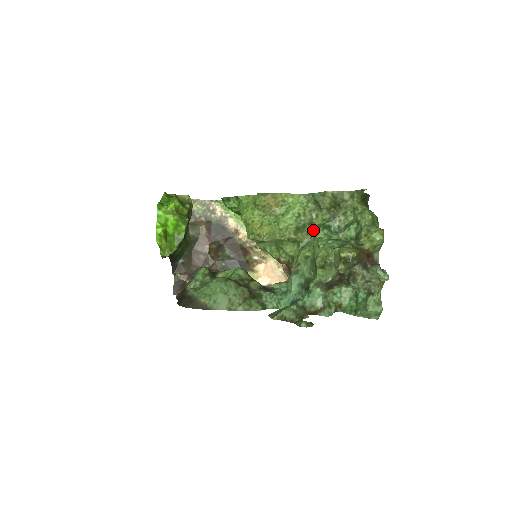
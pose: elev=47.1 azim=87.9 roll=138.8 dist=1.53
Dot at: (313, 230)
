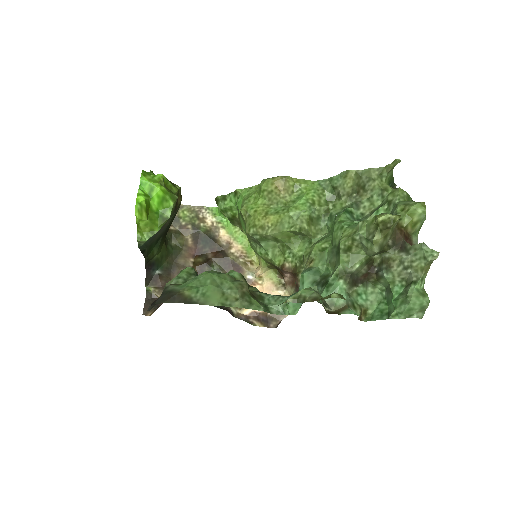
Dot at: (329, 222)
